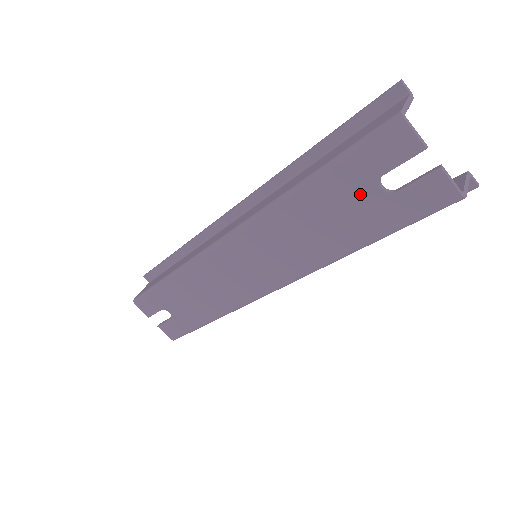
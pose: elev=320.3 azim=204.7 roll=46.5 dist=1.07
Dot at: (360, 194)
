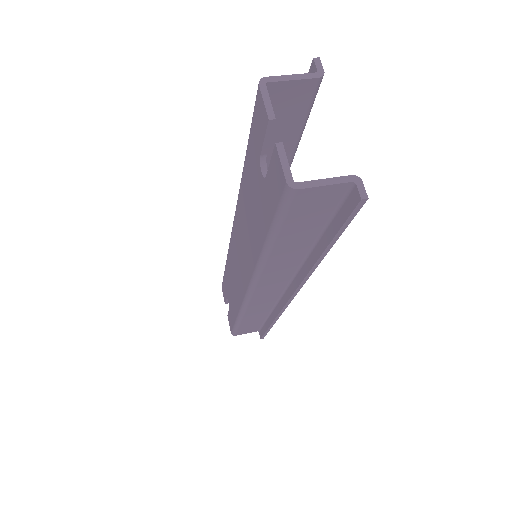
Dot at: (257, 179)
